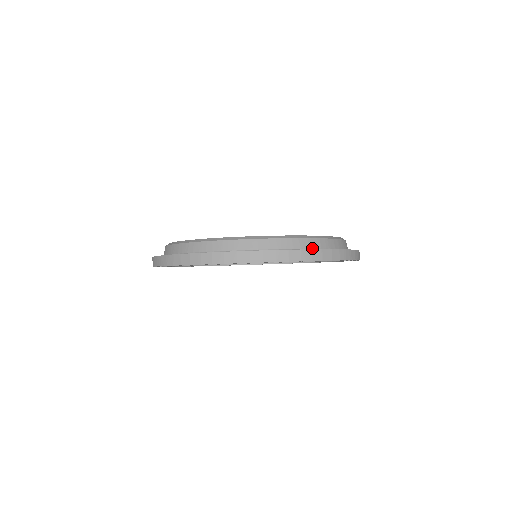
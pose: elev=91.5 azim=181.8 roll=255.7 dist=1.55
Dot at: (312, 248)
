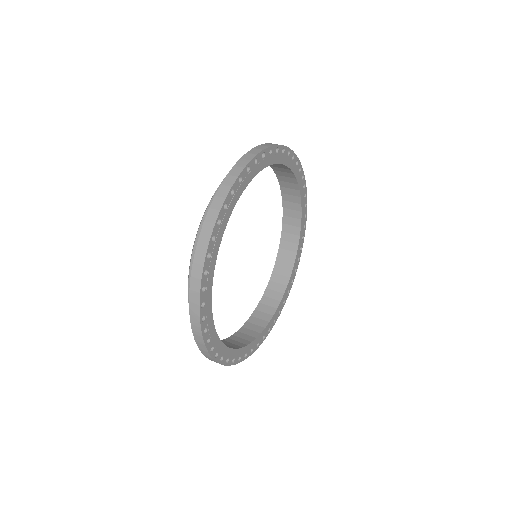
Dot at: occluded
